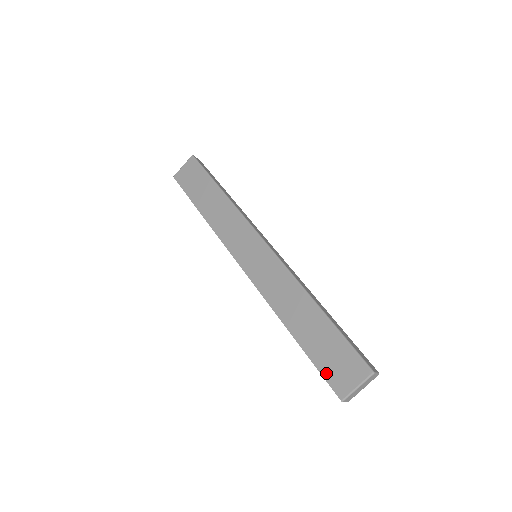
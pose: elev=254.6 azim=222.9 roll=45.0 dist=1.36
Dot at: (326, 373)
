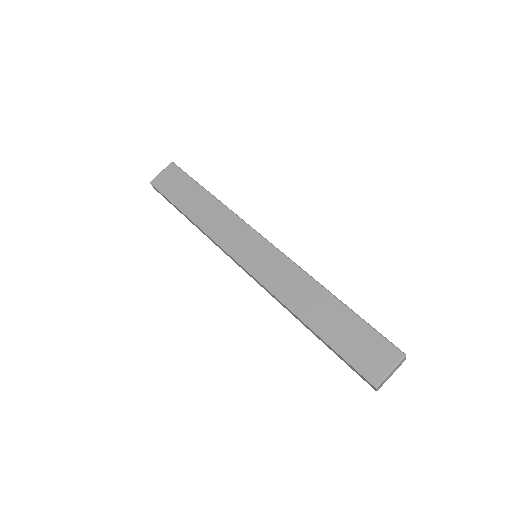
Dot at: (354, 362)
